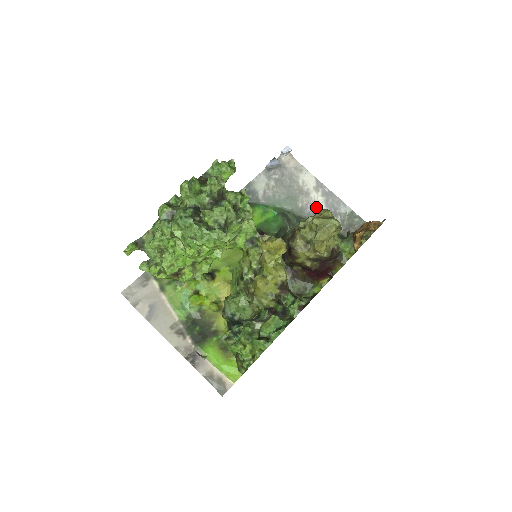
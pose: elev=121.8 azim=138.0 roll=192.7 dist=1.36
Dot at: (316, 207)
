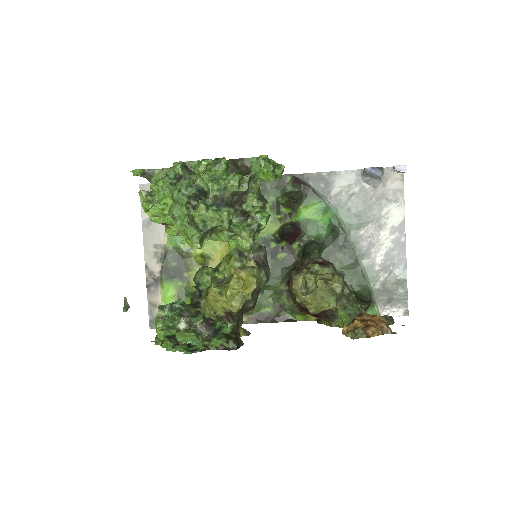
Dot at: (375, 247)
